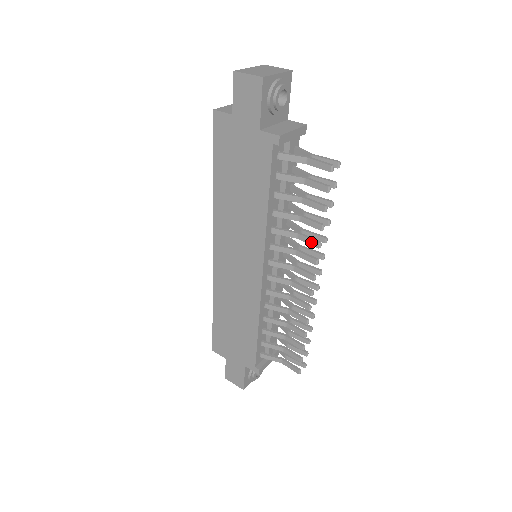
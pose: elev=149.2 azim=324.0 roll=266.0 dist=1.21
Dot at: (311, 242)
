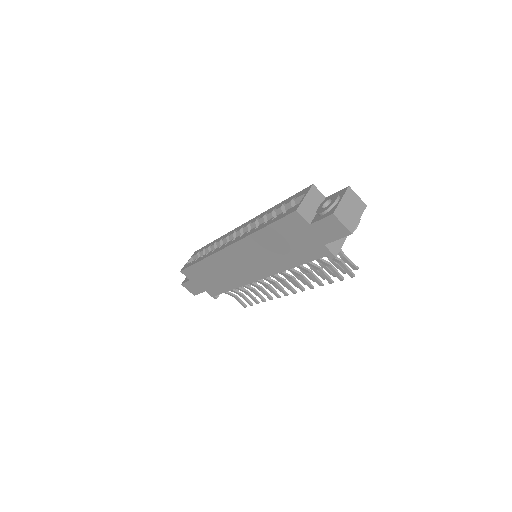
Dot at: (308, 284)
